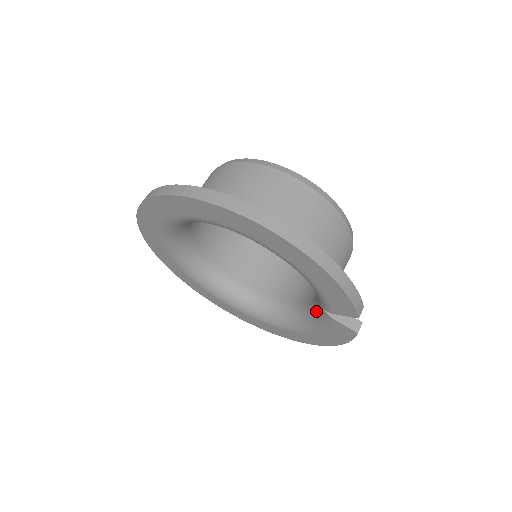
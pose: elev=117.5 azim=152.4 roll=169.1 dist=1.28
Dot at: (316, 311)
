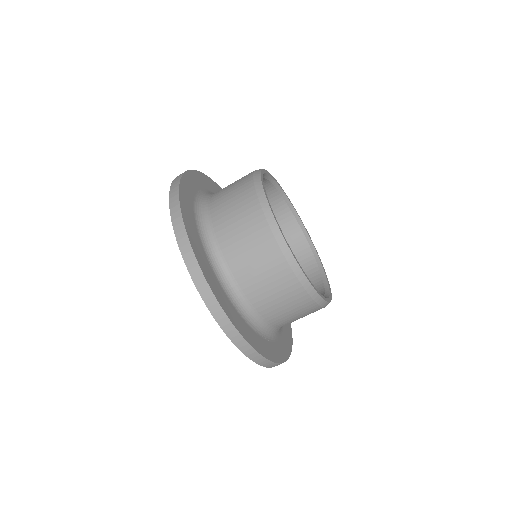
Dot at: occluded
